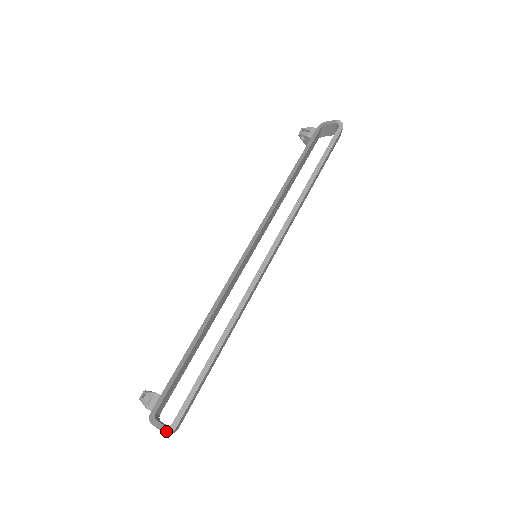
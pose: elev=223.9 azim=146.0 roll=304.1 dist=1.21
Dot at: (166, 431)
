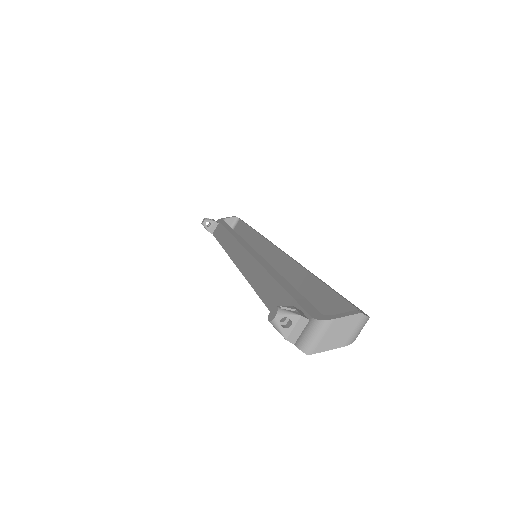
Dot at: (365, 314)
